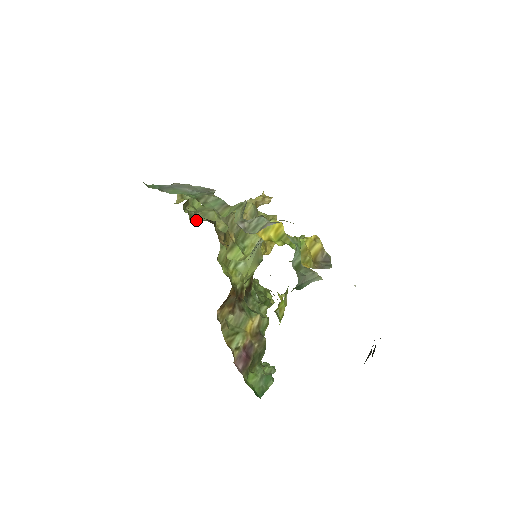
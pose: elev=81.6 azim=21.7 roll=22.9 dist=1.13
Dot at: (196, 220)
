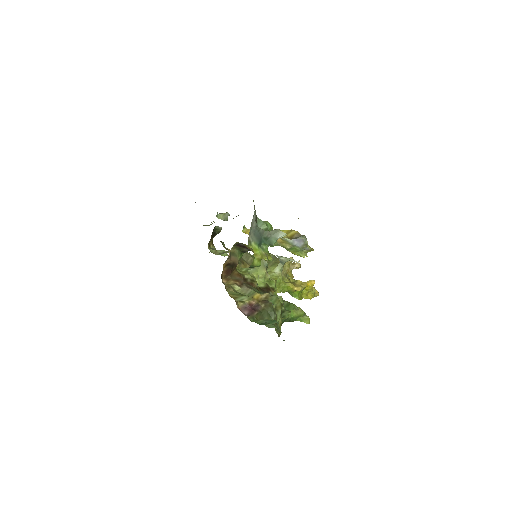
Dot at: occluded
